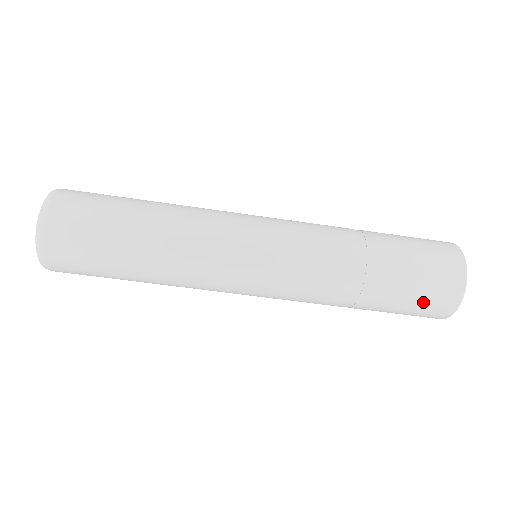
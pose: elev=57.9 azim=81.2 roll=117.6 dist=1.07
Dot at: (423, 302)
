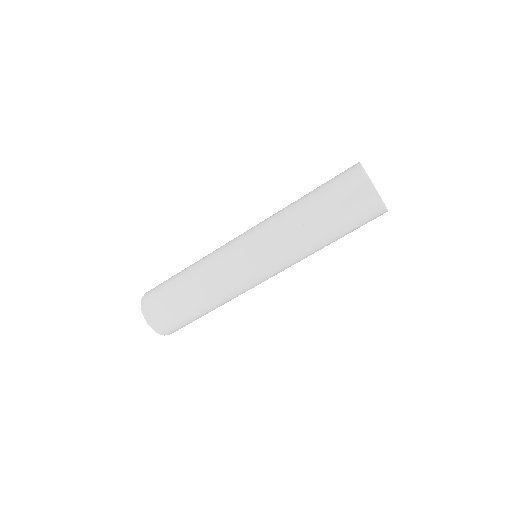
Dot at: (354, 209)
